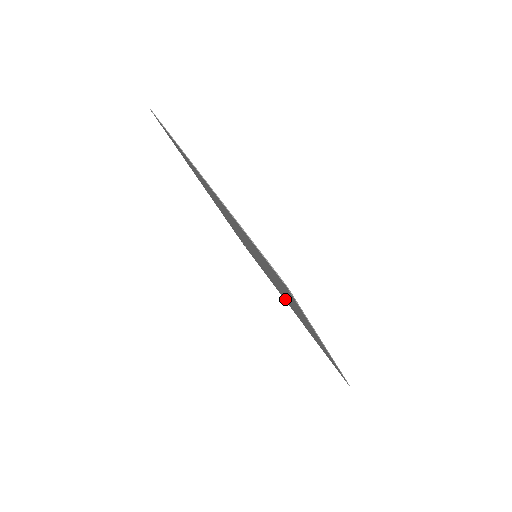
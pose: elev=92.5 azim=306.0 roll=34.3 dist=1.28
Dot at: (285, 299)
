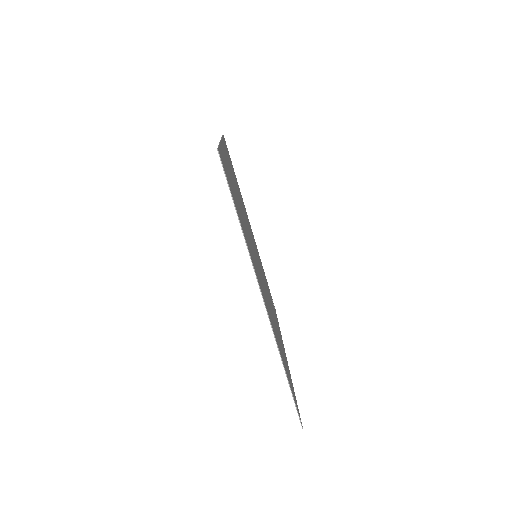
Dot at: occluded
